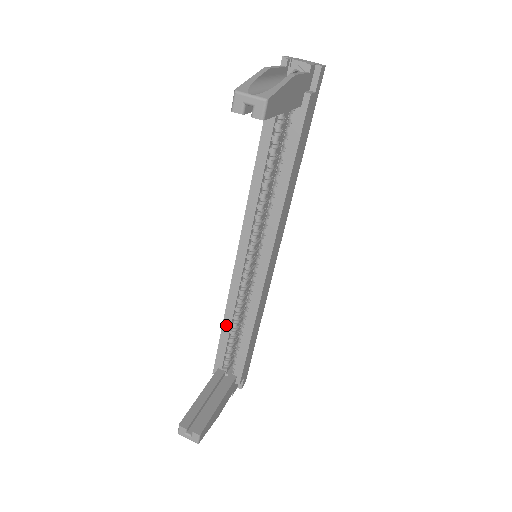
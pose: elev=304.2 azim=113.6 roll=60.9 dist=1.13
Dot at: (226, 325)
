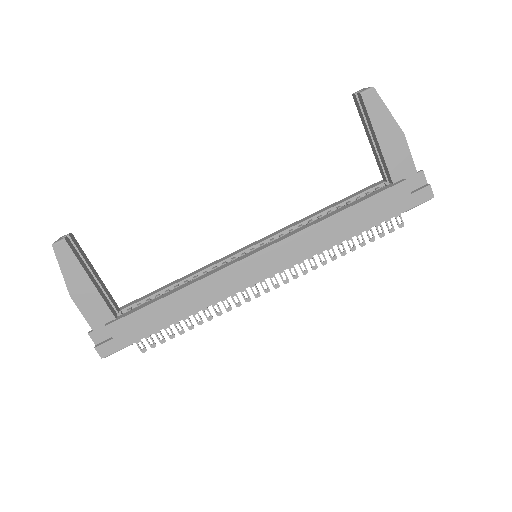
Dot at: (174, 282)
